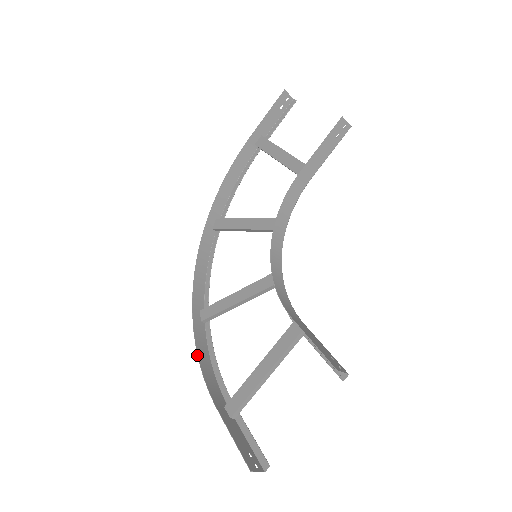
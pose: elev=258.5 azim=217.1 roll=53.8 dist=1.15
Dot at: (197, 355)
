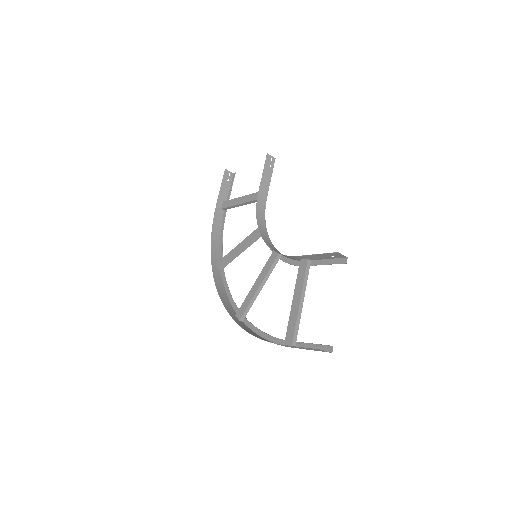
Dot at: (248, 332)
